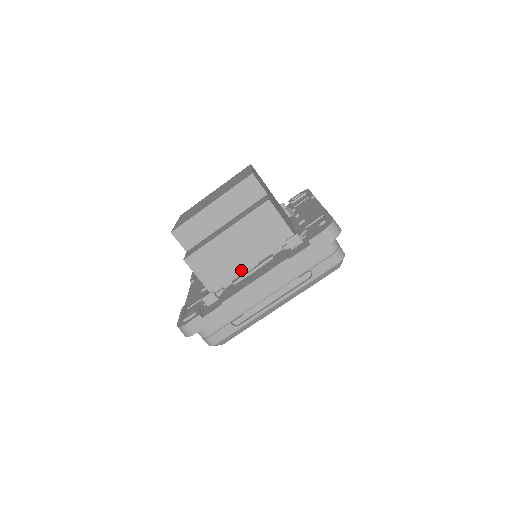
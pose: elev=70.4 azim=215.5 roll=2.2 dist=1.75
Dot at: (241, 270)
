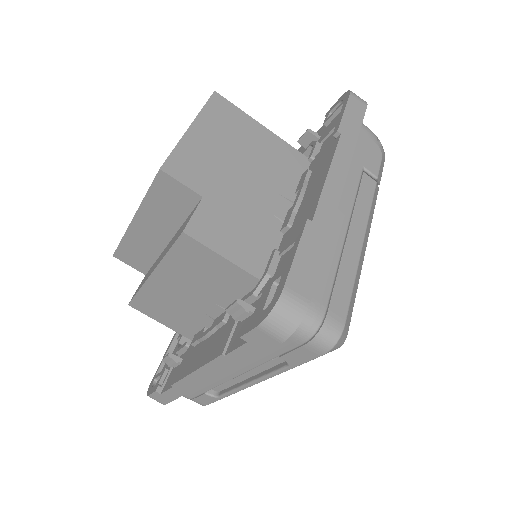
Dot at: (205, 317)
